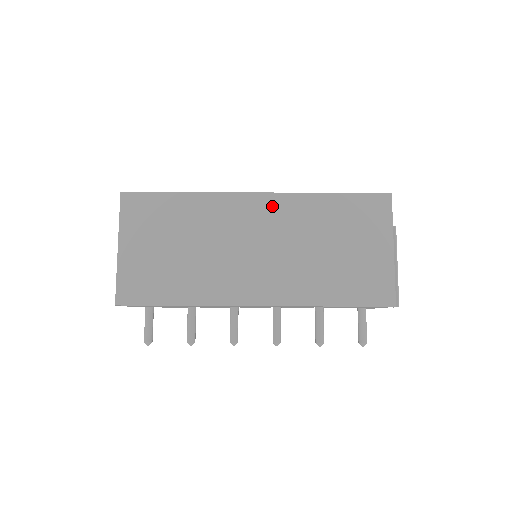
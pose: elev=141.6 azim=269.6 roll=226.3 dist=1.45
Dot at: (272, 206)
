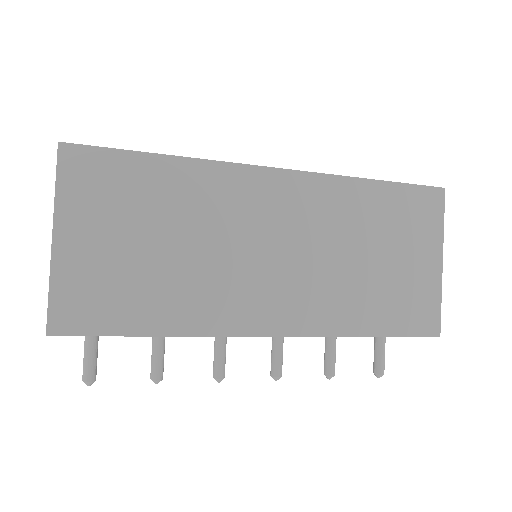
Dot at: (299, 191)
